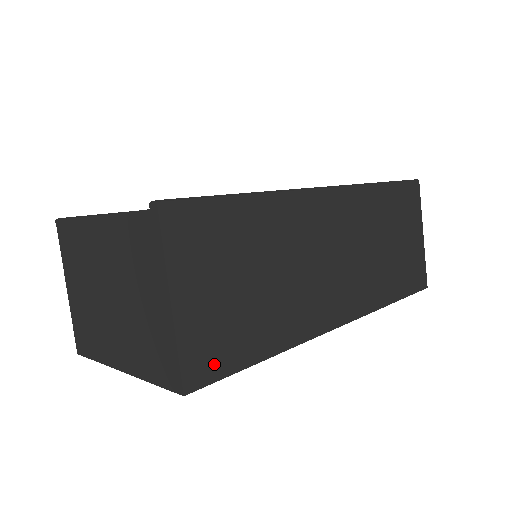
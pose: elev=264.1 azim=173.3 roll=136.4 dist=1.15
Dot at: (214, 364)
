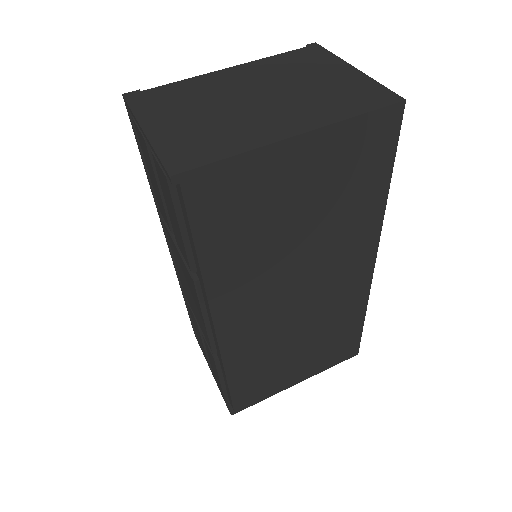
Dot at: occluded
